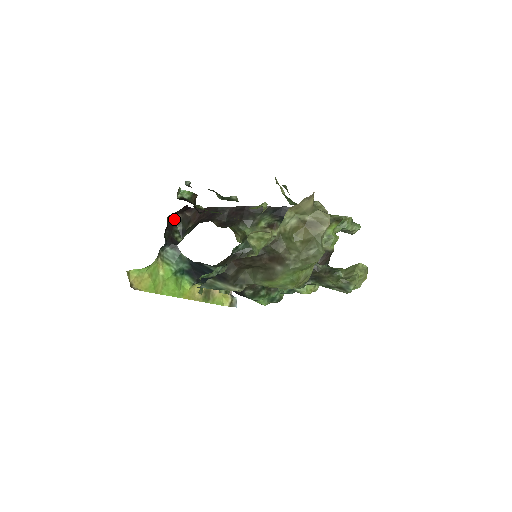
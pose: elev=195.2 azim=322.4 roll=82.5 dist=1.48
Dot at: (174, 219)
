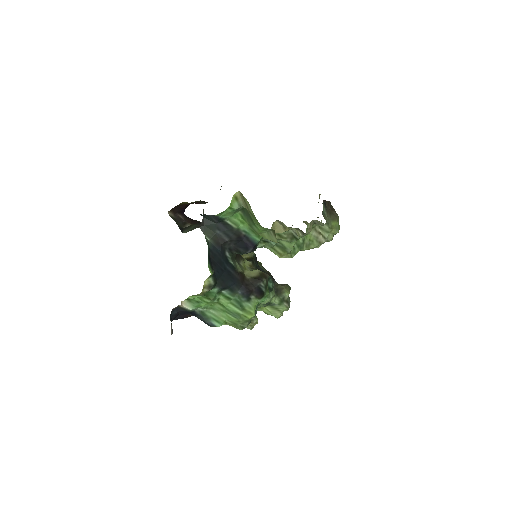
Dot at: (169, 215)
